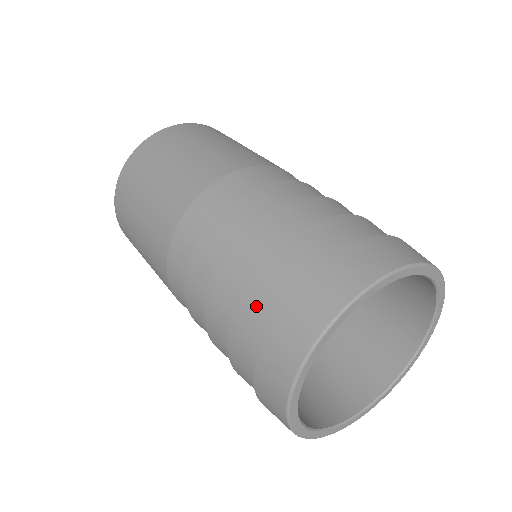
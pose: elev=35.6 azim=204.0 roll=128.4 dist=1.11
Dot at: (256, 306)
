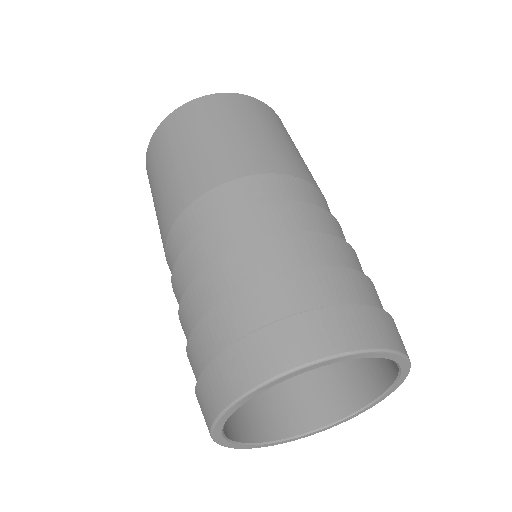
Dot at: (203, 342)
